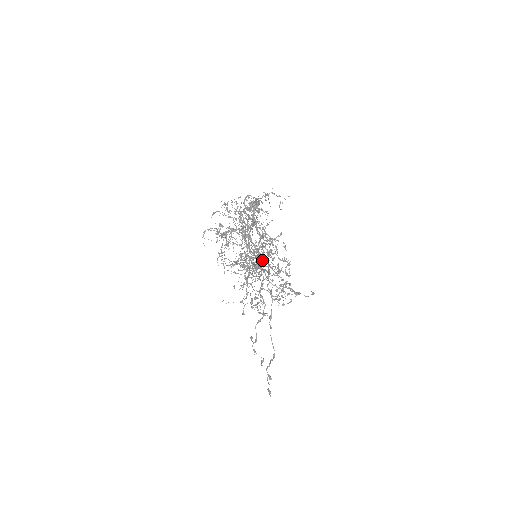
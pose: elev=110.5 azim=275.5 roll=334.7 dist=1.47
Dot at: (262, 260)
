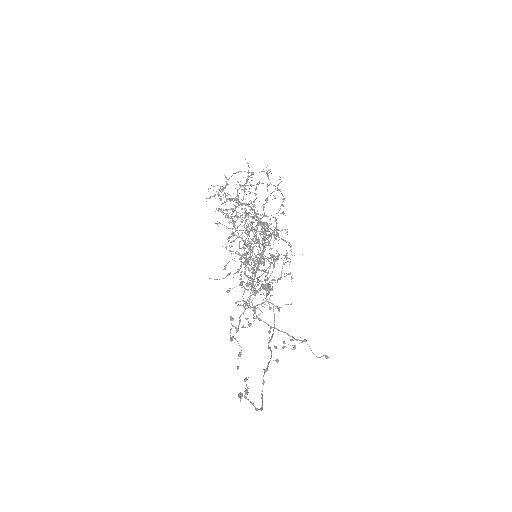
Dot at: occluded
